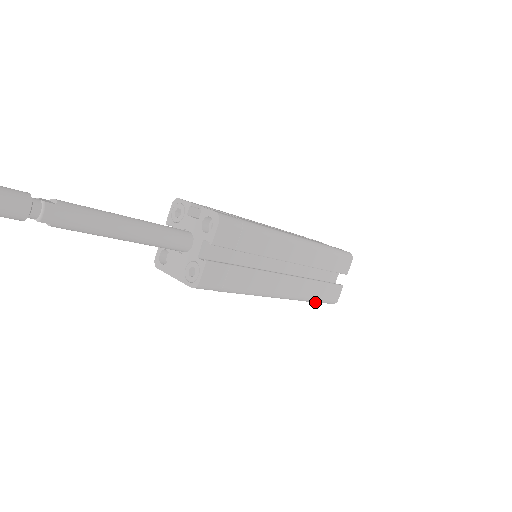
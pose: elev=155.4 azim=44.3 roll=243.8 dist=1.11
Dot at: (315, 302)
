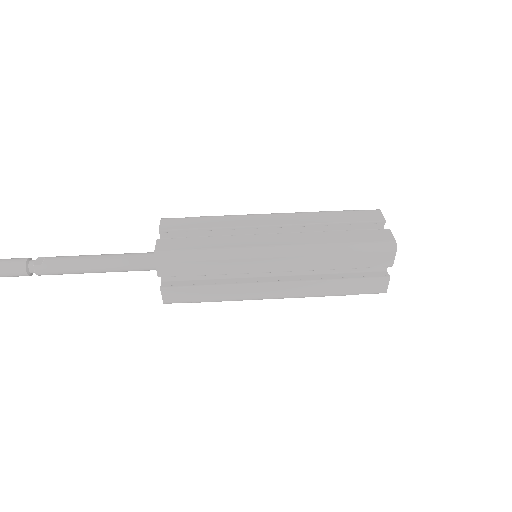
Dot at: (346, 294)
